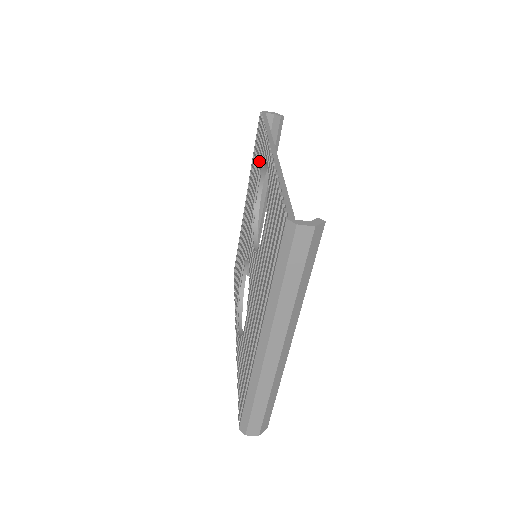
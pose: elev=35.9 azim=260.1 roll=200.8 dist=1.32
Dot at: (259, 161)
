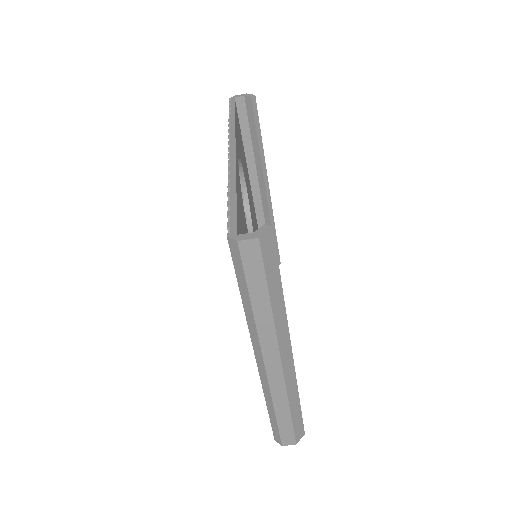
Dot at: occluded
